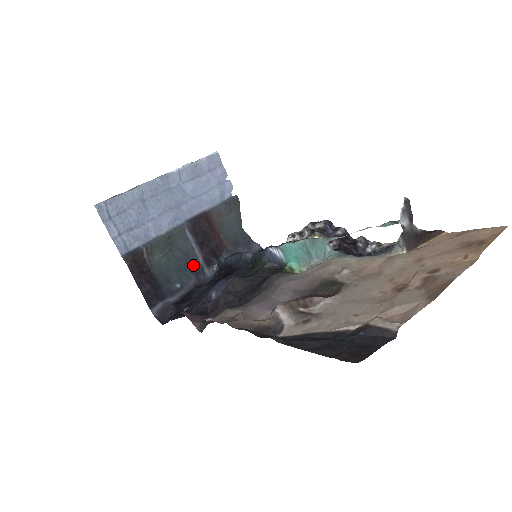
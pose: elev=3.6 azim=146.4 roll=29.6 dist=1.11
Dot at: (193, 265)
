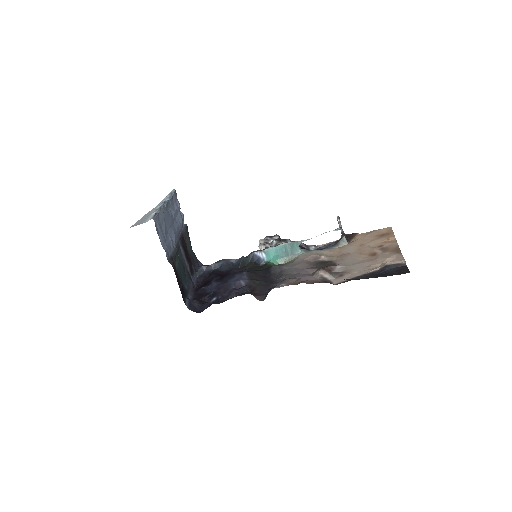
Dot at: (187, 273)
